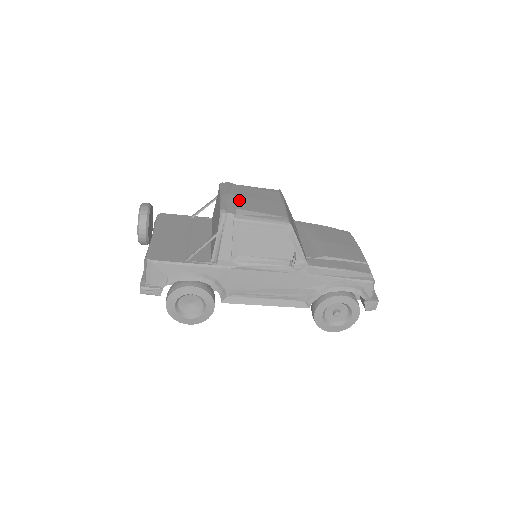
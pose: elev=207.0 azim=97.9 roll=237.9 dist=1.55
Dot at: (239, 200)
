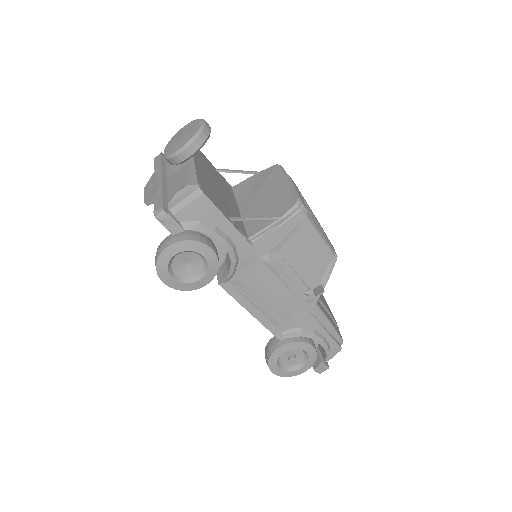
Dot at: occluded
